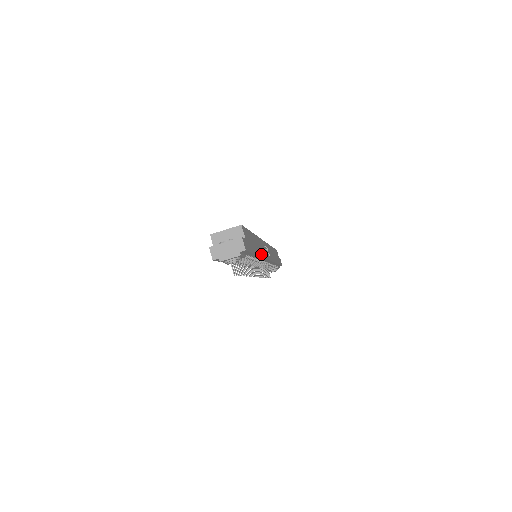
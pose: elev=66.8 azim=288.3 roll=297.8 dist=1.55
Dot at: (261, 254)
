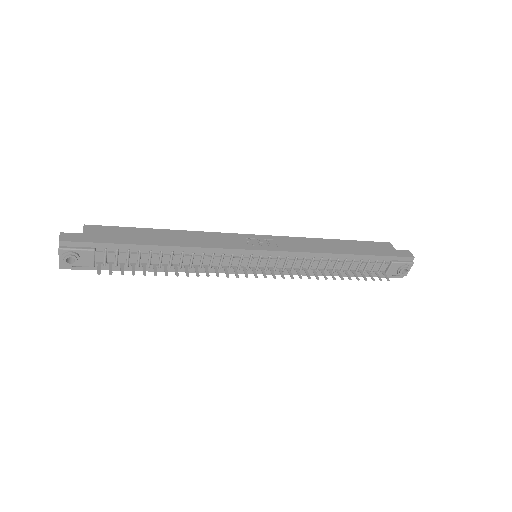
Dot at: (187, 245)
